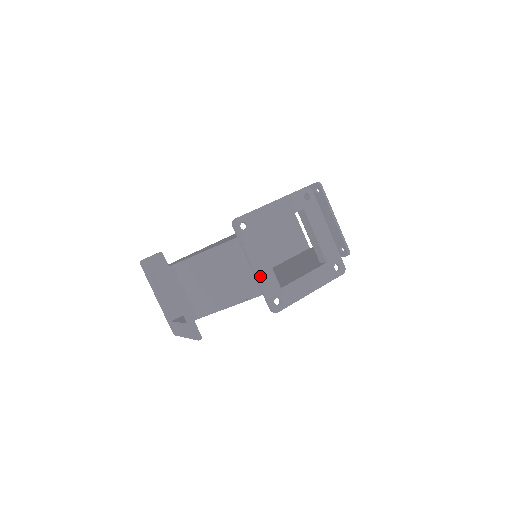
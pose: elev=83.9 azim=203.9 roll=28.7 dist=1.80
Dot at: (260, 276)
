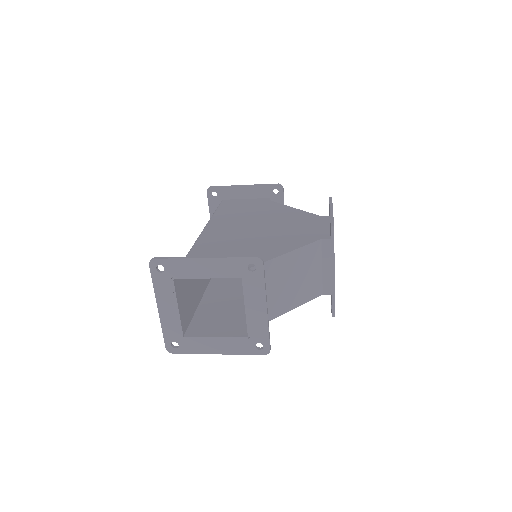
Dot at: (334, 283)
